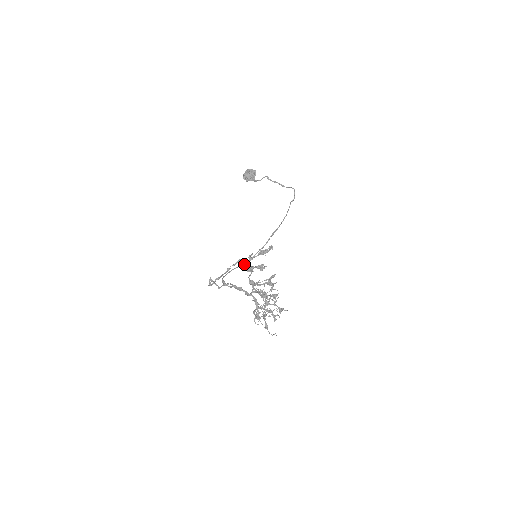
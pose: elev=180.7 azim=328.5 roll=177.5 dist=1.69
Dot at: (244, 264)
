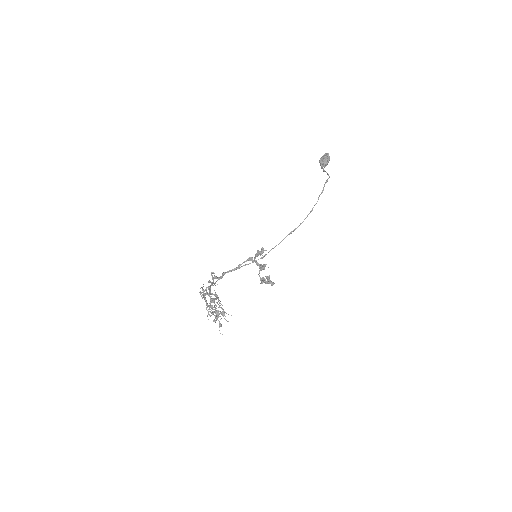
Dot at: occluded
